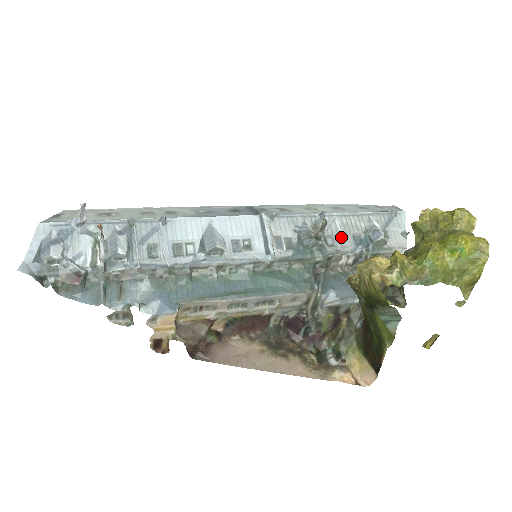
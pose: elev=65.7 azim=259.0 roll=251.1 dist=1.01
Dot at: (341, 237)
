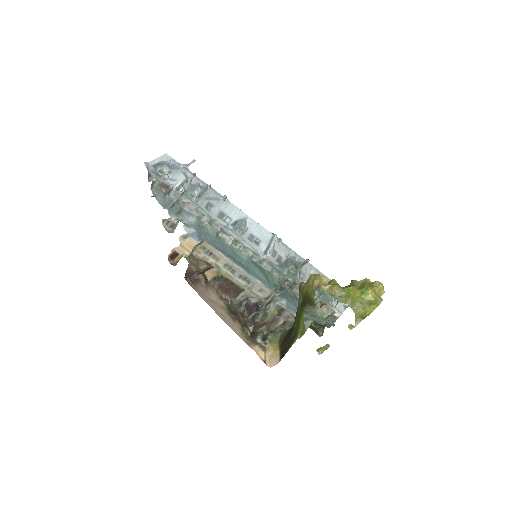
Dot at: occluded
